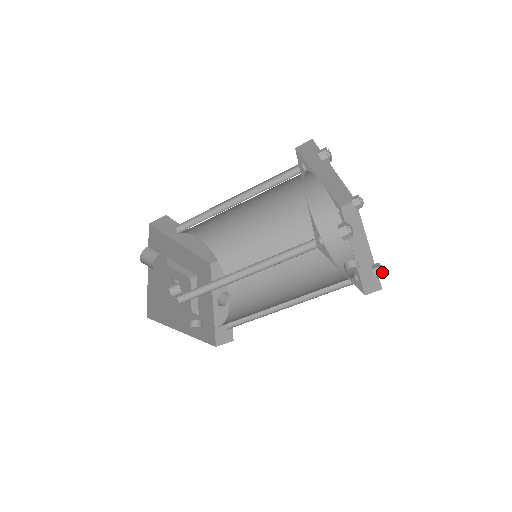
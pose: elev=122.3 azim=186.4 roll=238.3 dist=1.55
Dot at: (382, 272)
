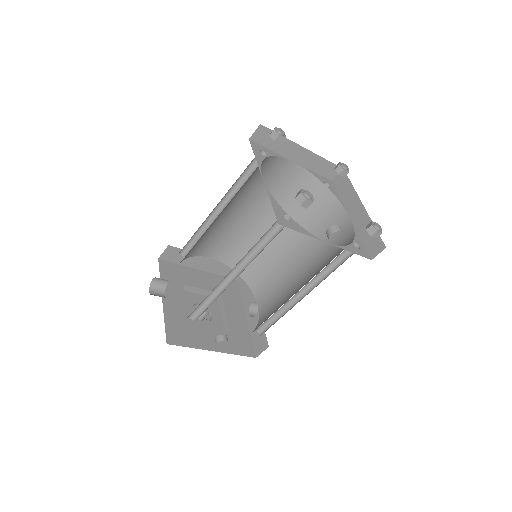
Dot at: (377, 230)
